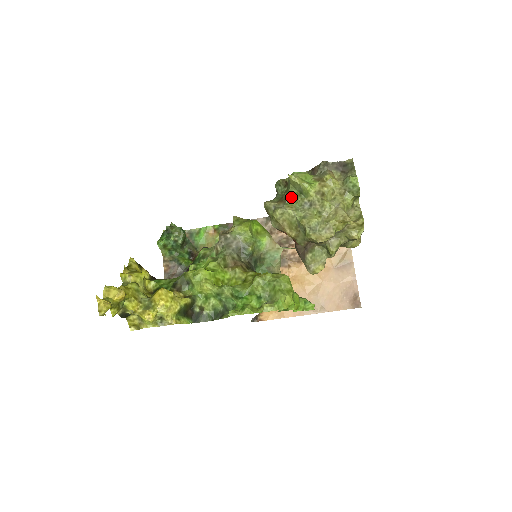
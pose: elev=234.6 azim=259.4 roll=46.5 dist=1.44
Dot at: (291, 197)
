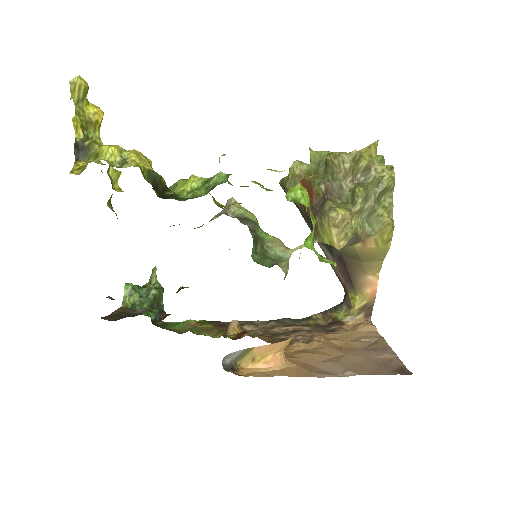
Dot at: occluded
